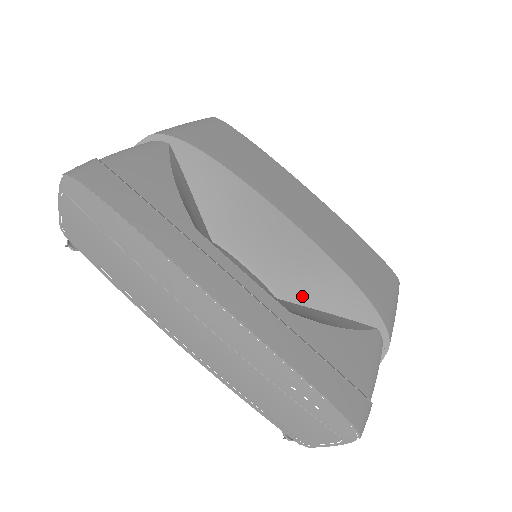
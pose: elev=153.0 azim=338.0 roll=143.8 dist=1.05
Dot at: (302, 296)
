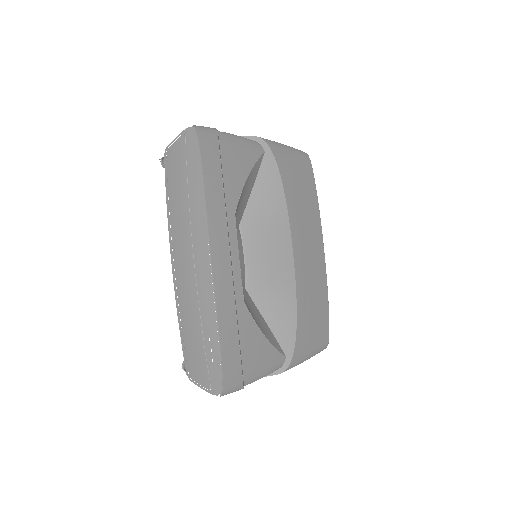
Dot at: (260, 300)
